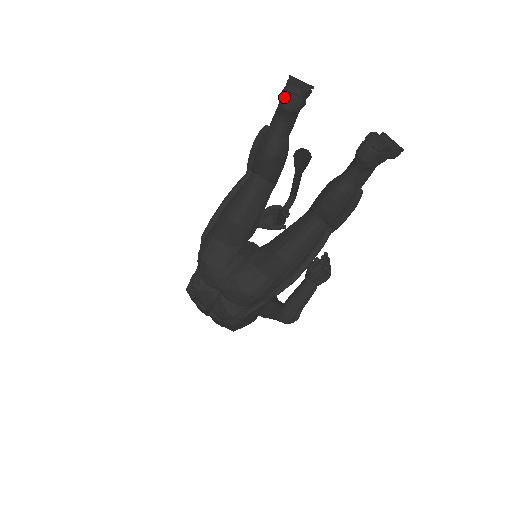
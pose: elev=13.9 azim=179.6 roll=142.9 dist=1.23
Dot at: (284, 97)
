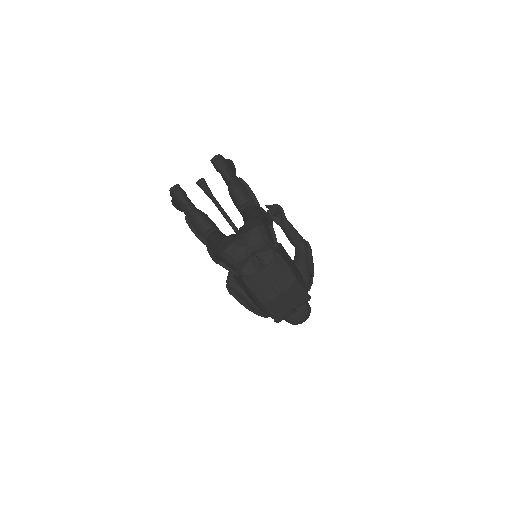
Dot at: (174, 194)
